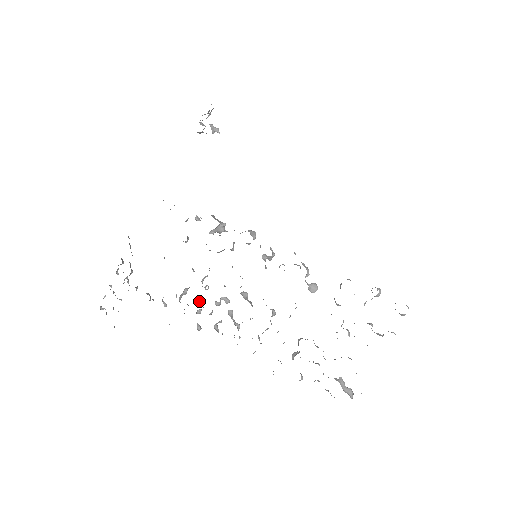
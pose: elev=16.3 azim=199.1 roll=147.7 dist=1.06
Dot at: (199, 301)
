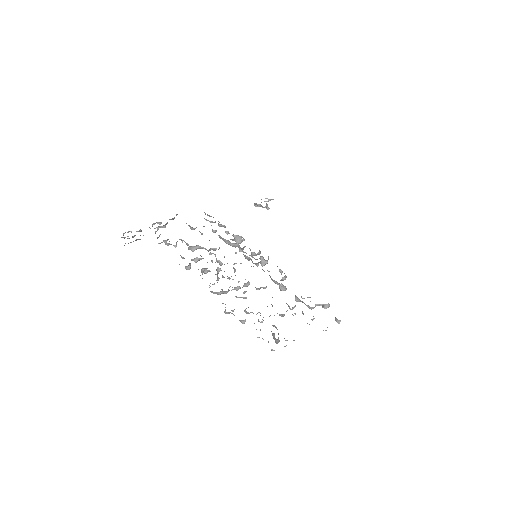
Dot at: occluded
